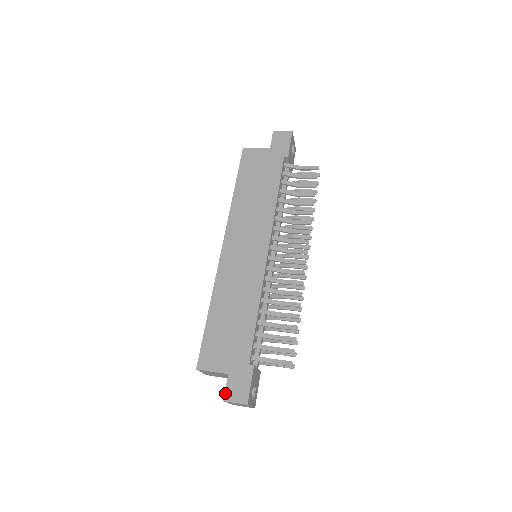
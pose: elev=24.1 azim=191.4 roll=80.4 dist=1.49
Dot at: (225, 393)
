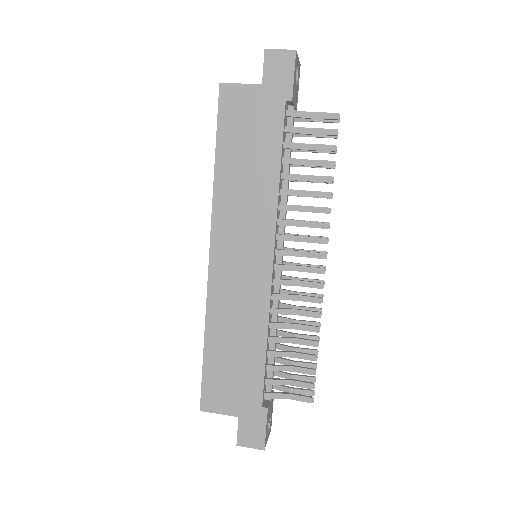
Dot at: (237, 438)
